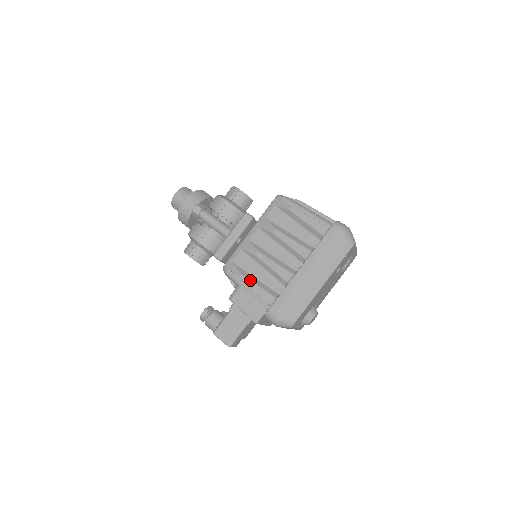
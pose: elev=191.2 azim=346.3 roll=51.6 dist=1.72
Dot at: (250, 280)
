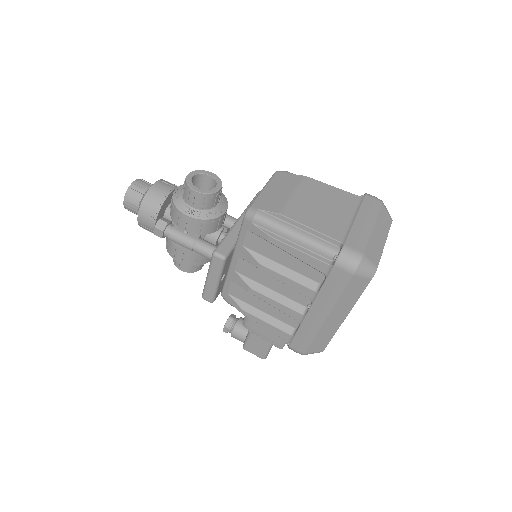
Dot at: (255, 317)
